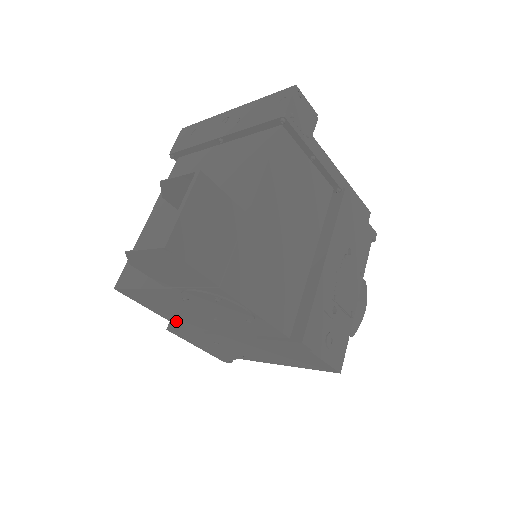
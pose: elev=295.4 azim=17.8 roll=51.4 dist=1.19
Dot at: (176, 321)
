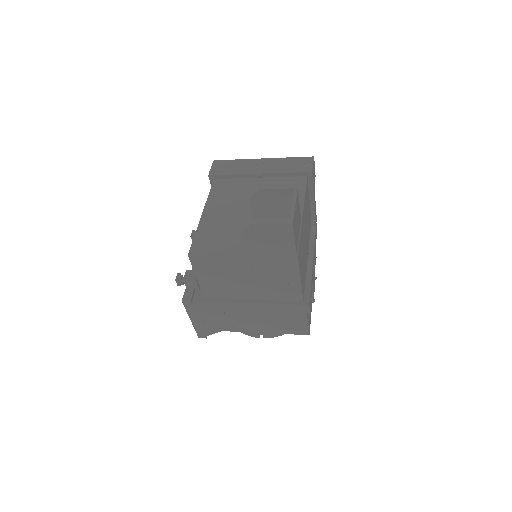
Dot at: (209, 290)
